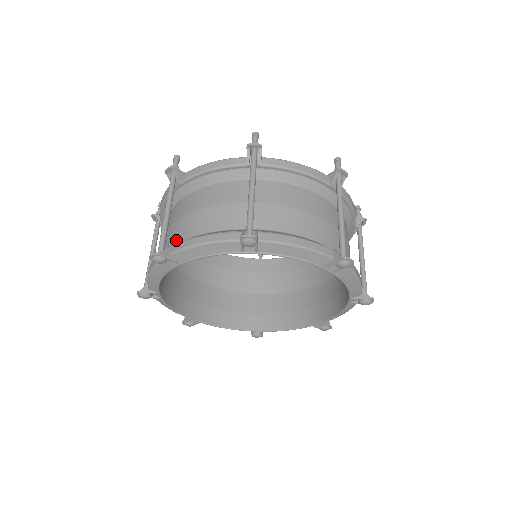
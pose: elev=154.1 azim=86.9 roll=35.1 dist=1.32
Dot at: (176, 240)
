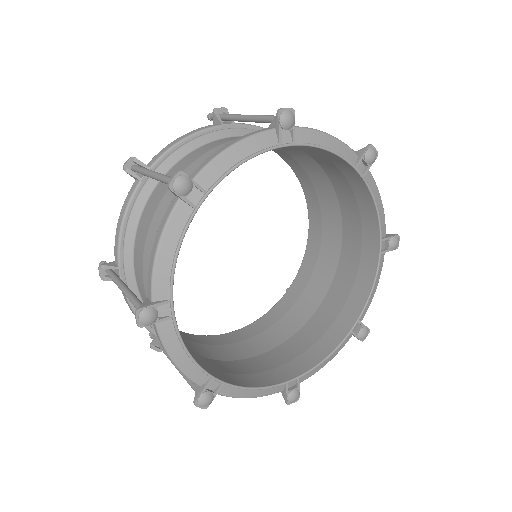
Dot at: occluded
